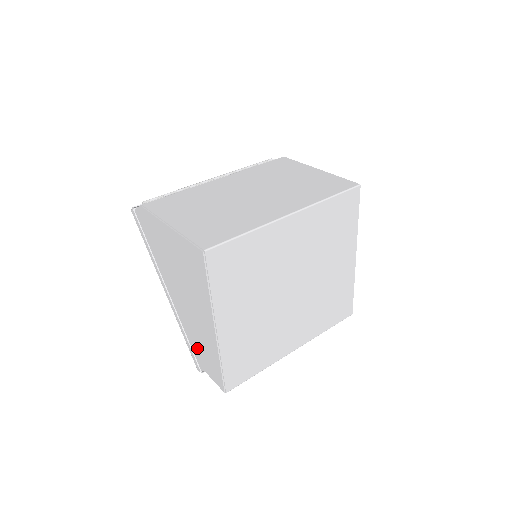
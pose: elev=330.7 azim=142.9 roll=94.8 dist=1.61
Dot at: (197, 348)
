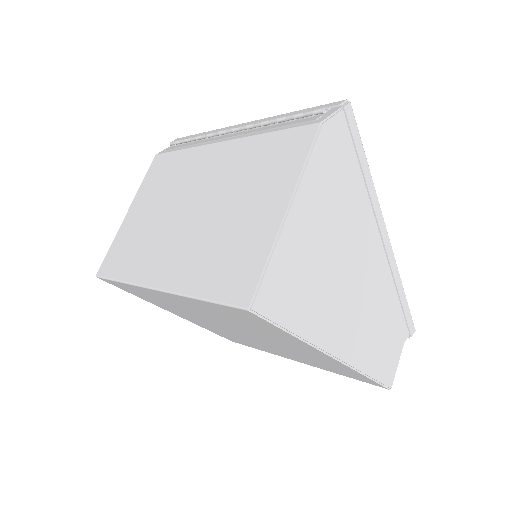
Dot at: occluded
